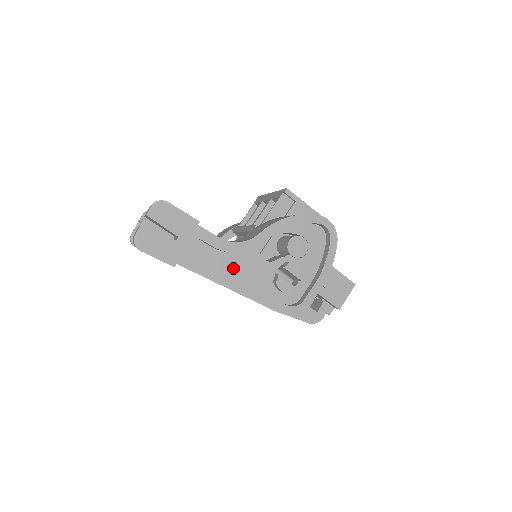
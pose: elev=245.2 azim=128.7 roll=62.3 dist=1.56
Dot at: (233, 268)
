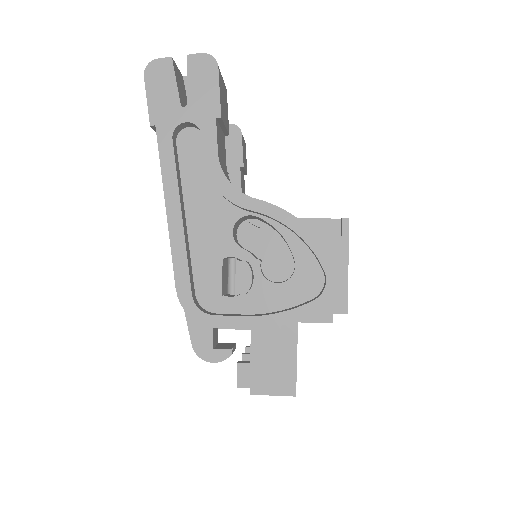
Dot at: (197, 200)
